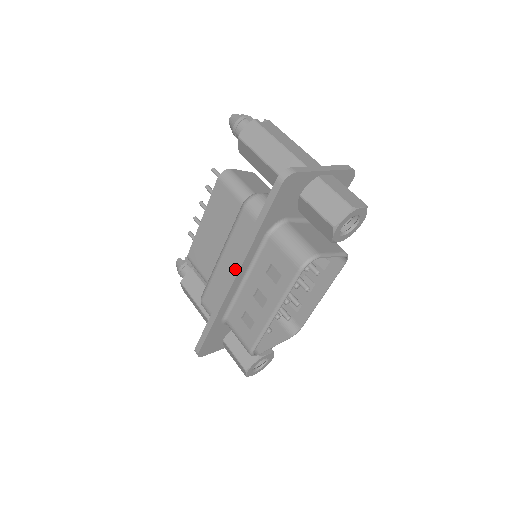
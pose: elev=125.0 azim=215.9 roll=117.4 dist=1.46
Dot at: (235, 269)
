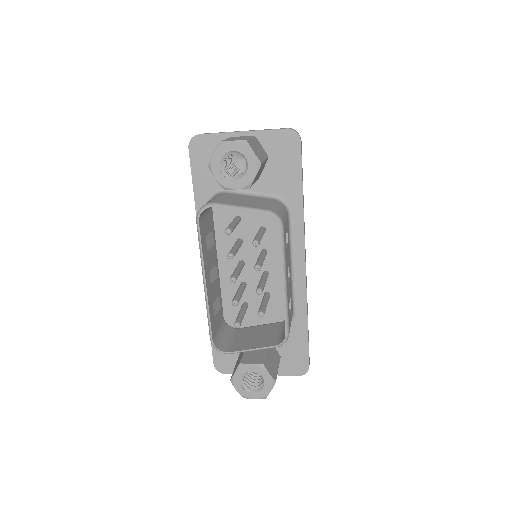
Dot at: occluded
